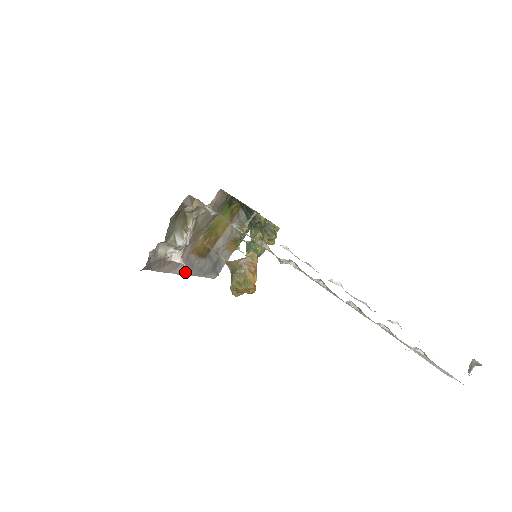
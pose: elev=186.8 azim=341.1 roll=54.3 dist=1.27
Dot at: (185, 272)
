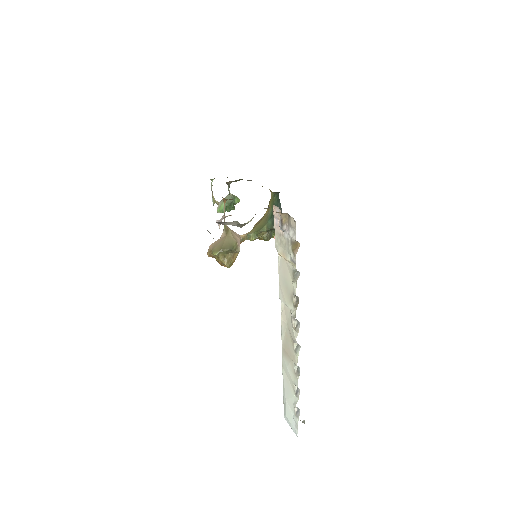
Dot at: occluded
